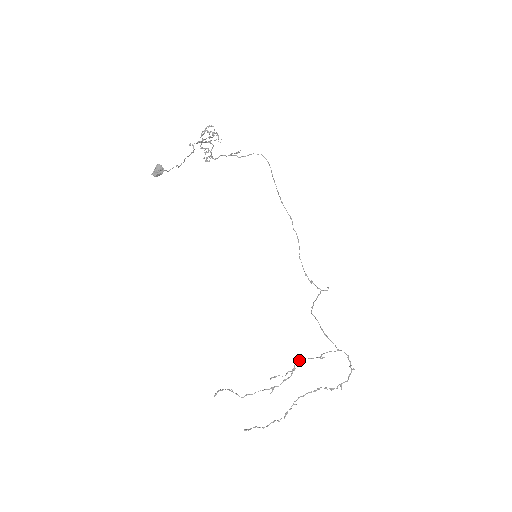
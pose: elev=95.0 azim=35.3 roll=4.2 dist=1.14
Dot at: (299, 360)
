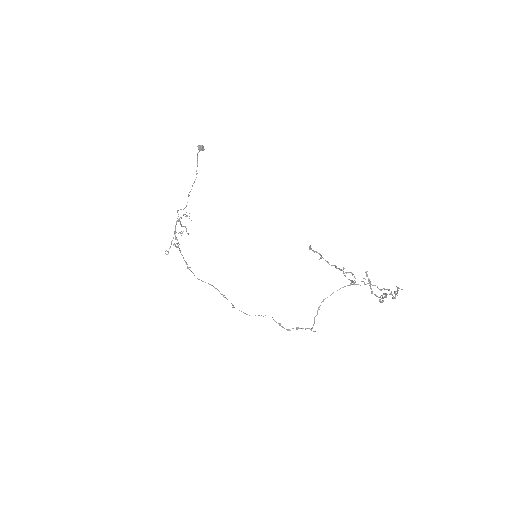
Dot at: (350, 280)
